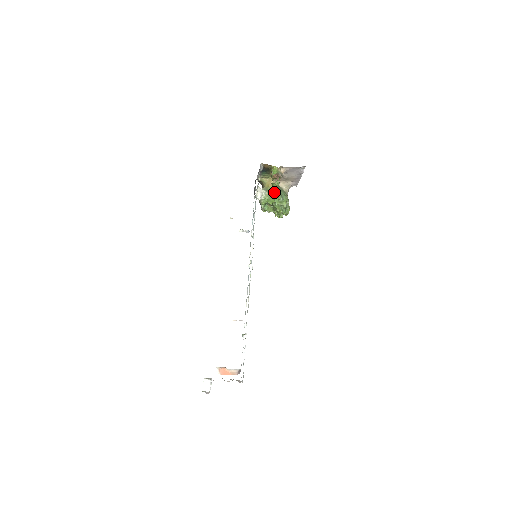
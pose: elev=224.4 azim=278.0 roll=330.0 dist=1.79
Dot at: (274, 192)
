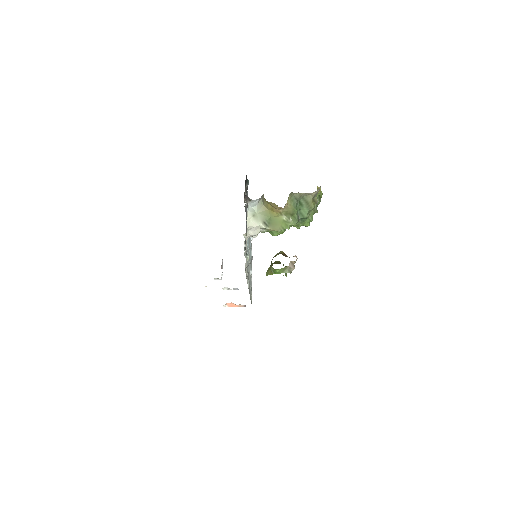
Dot at: (283, 228)
